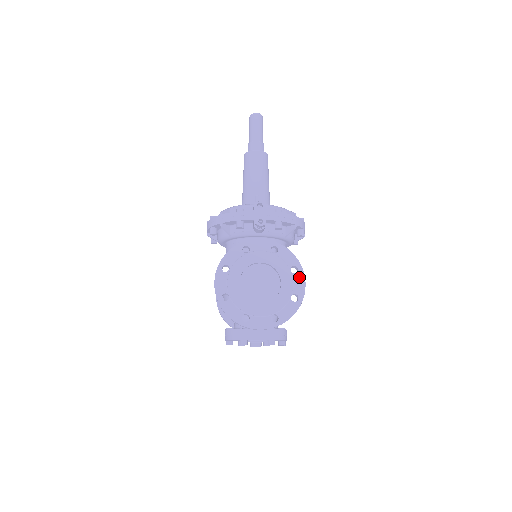
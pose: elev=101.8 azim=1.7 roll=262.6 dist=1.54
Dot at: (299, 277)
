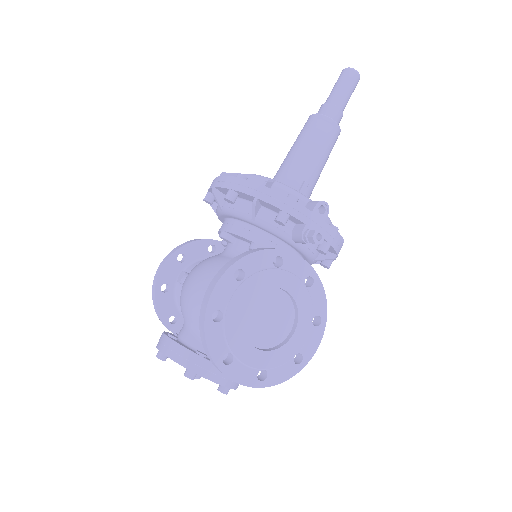
Dot at: (317, 334)
